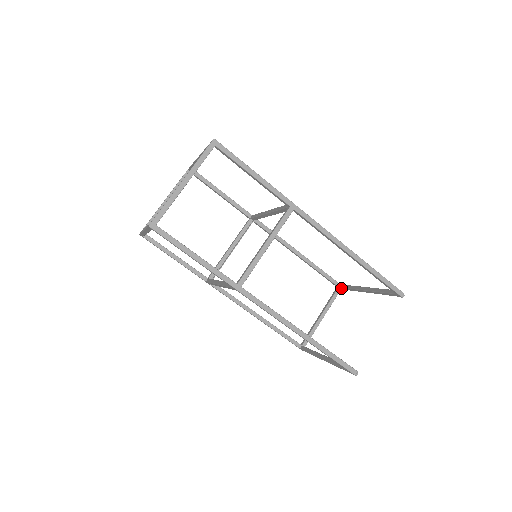
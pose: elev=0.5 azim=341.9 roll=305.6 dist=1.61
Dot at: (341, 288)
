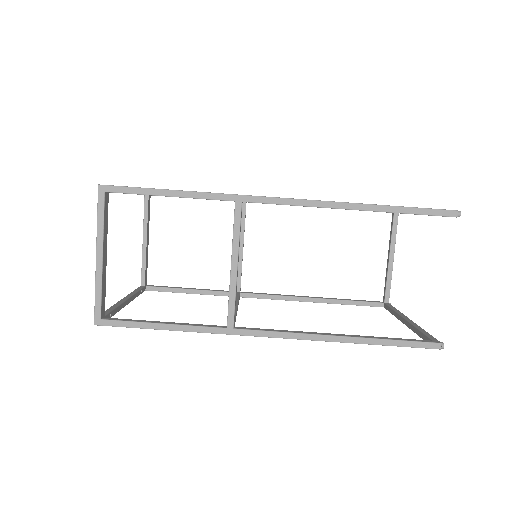
Dot at: (397, 213)
